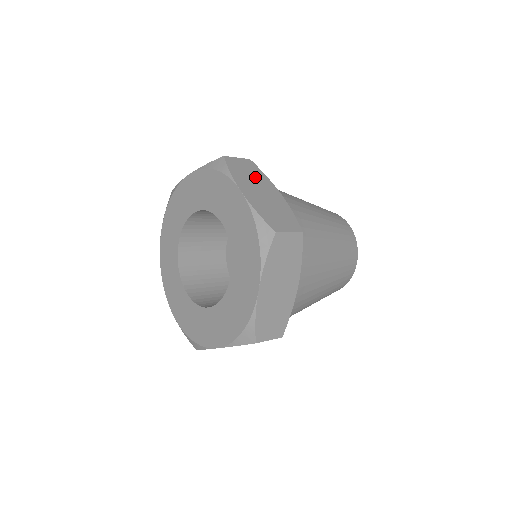
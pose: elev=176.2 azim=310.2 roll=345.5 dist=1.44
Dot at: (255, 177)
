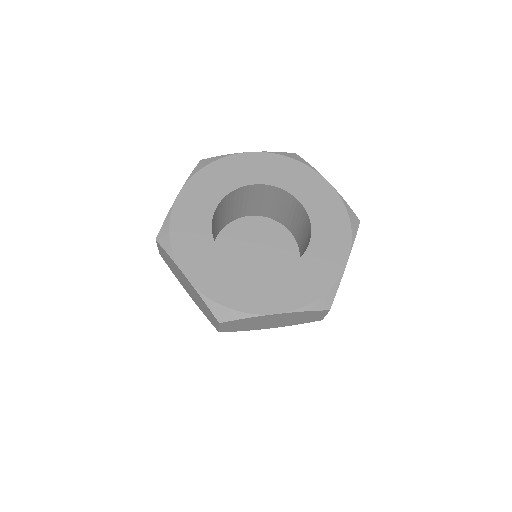
Dot at: occluded
